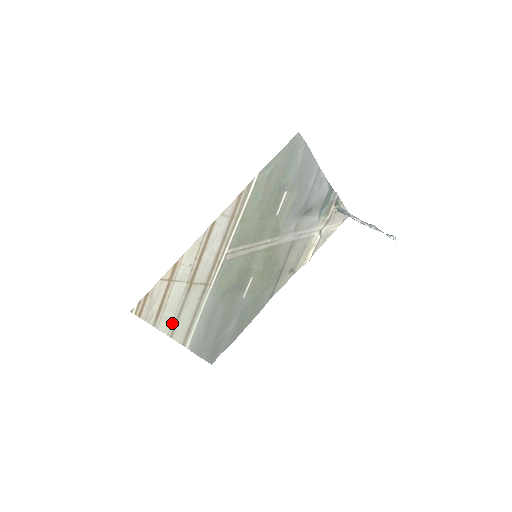
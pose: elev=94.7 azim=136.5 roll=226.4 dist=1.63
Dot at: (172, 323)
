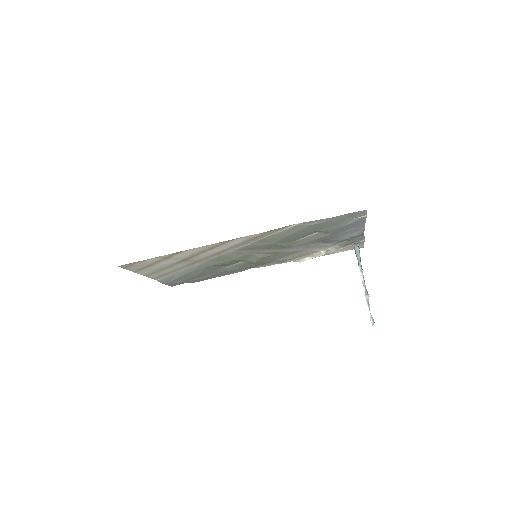
Dot at: (152, 272)
